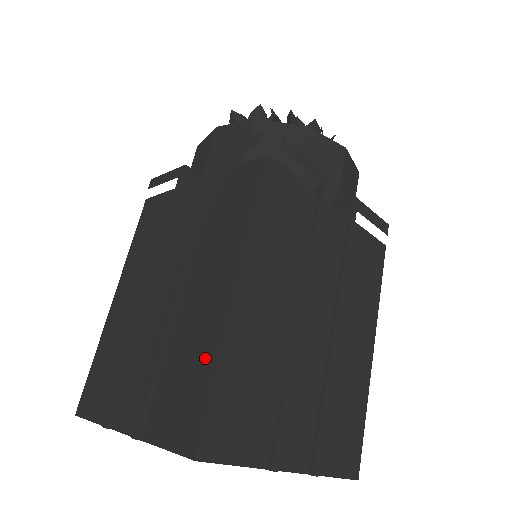
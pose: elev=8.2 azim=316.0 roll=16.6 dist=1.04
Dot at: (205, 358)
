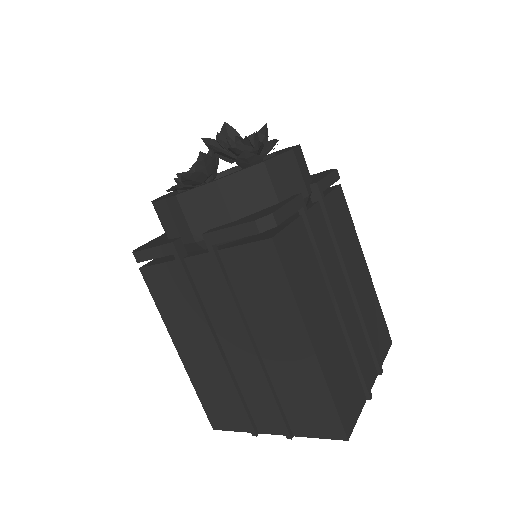
Dot at: (315, 389)
